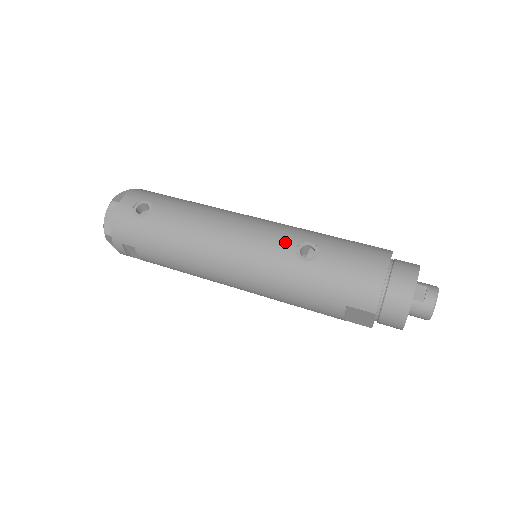
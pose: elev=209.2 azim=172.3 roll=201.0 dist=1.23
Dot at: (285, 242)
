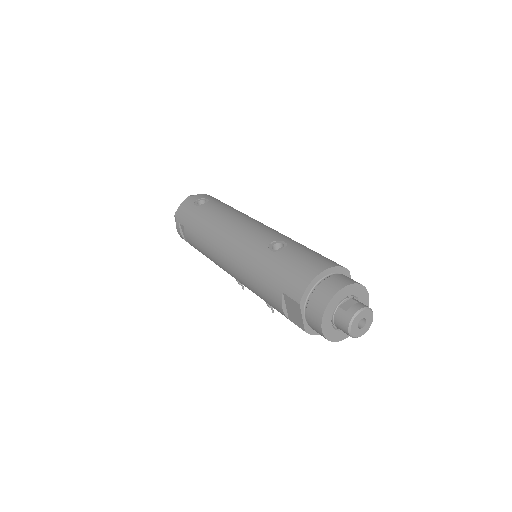
Dot at: (268, 237)
